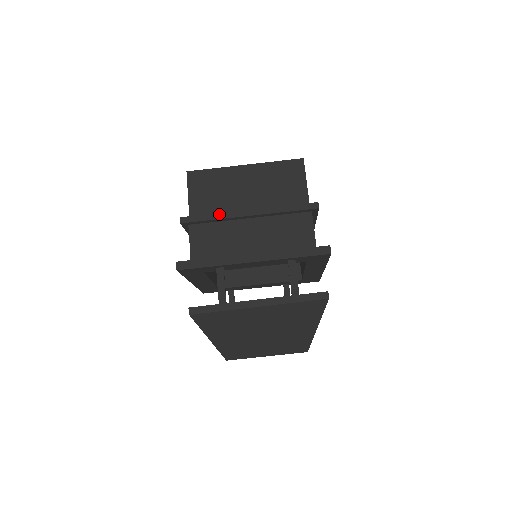
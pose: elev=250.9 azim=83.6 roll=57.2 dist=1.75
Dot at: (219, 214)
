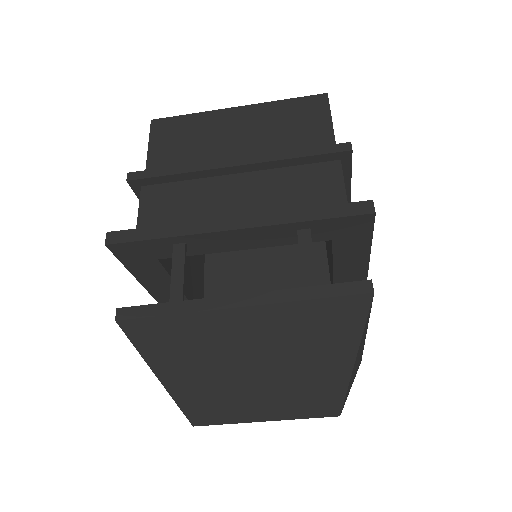
Dot at: (188, 166)
